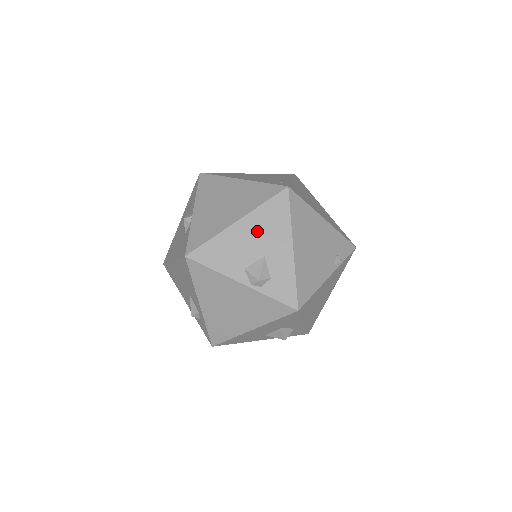
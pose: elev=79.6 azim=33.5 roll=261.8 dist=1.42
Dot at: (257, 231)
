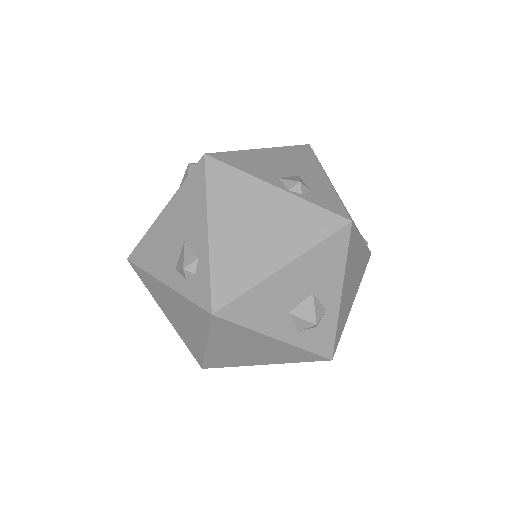
Dot at: (286, 159)
